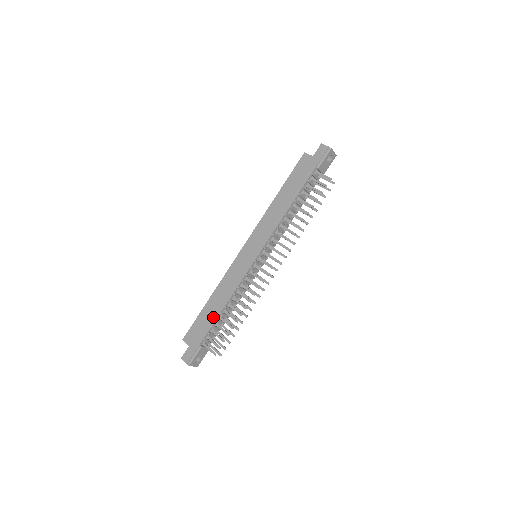
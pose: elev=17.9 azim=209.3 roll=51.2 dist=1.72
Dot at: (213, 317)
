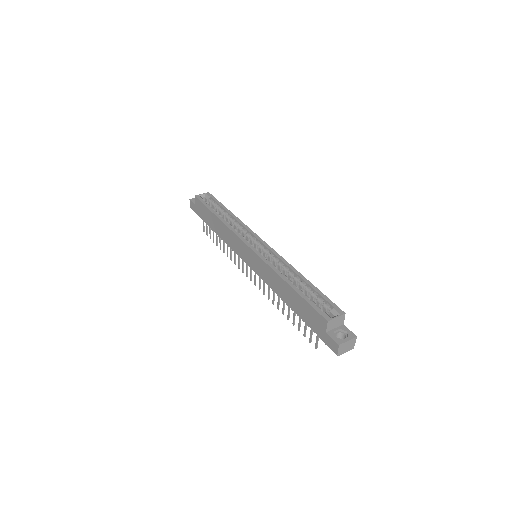
Dot at: (211, 225)
